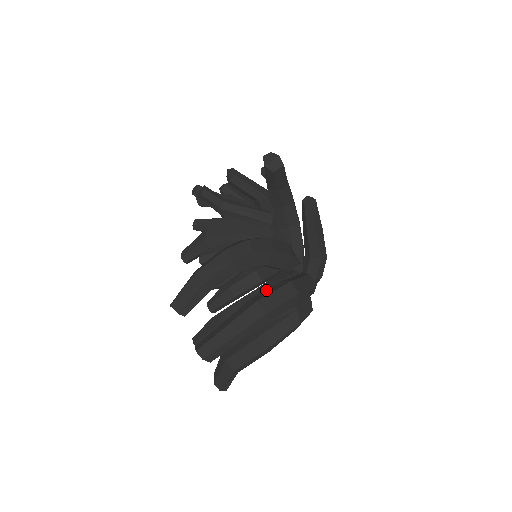
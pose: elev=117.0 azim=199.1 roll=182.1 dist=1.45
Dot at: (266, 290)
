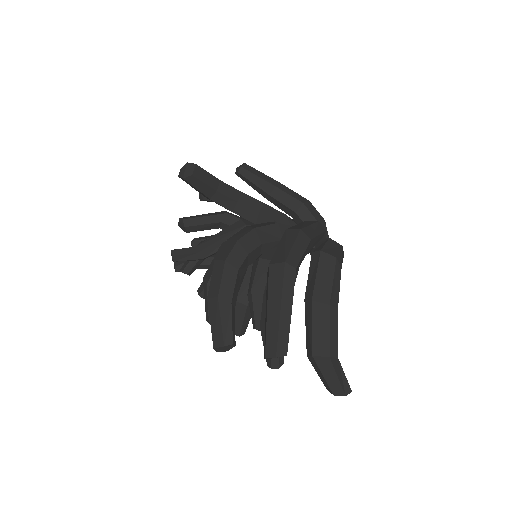
Dot at: occluded
